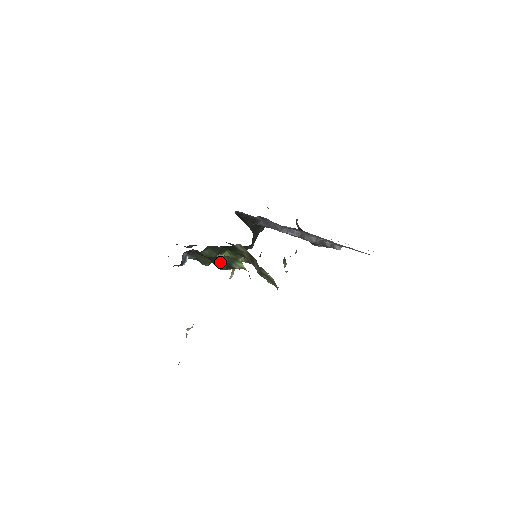
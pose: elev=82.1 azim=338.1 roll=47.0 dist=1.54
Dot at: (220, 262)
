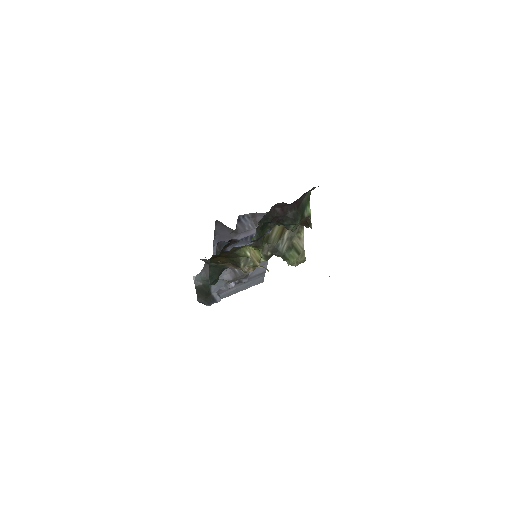
Dot at: (299, 209)
